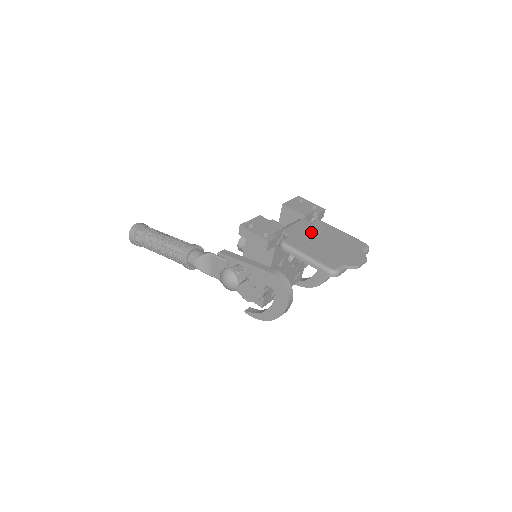
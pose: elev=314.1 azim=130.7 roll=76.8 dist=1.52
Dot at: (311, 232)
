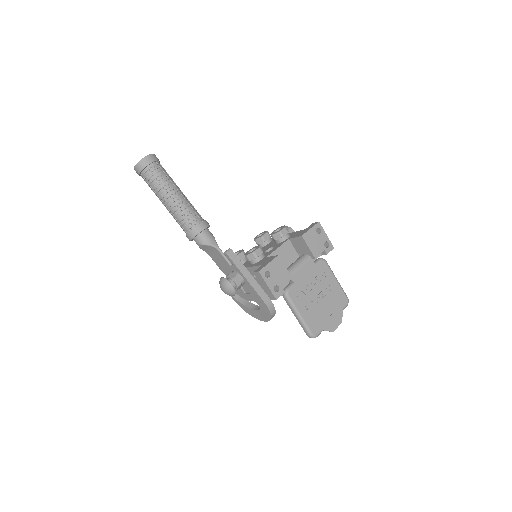
Dot at: (313, 280)
